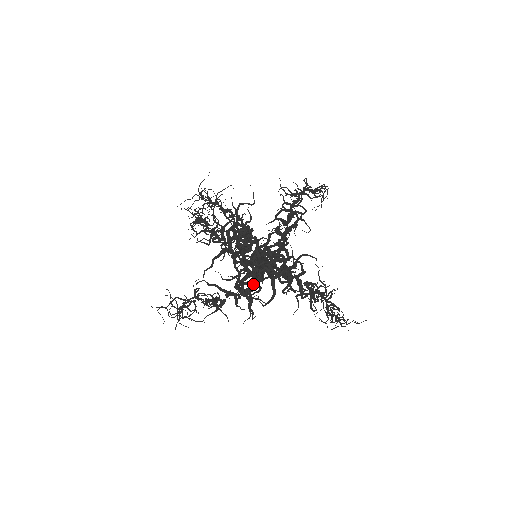
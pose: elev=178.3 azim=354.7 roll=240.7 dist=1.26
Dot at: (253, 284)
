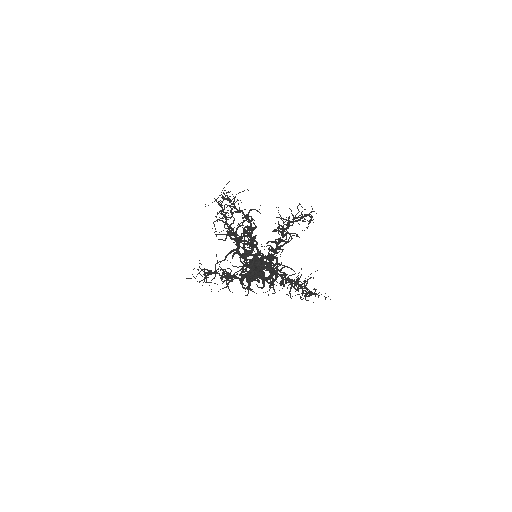
Dot at: occluded
